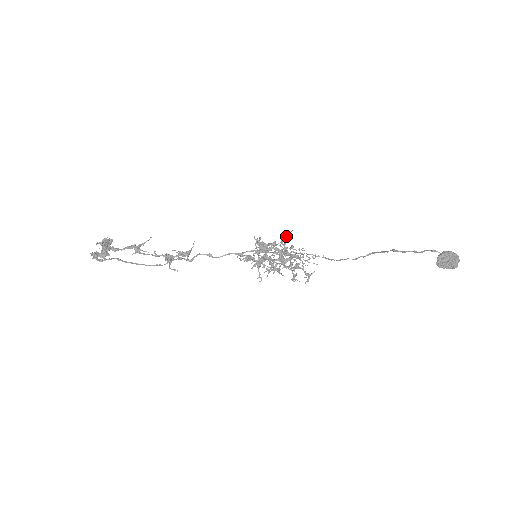
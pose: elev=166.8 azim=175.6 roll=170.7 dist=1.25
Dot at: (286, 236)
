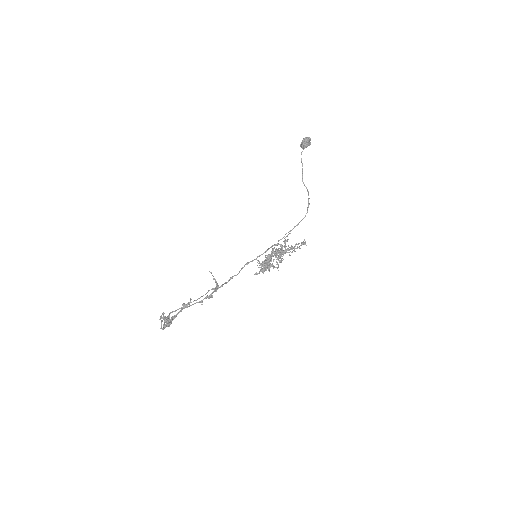
Dot at: occluded
